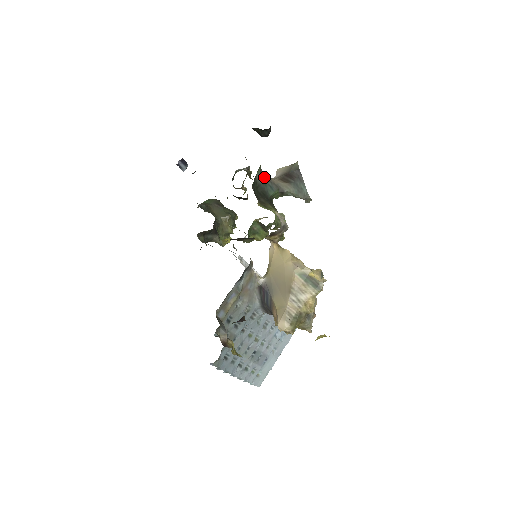
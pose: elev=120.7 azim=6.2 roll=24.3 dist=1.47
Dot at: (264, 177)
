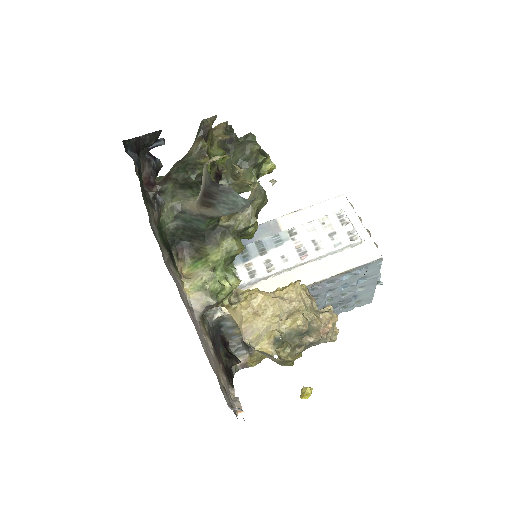
Dot at: (183, 213)
